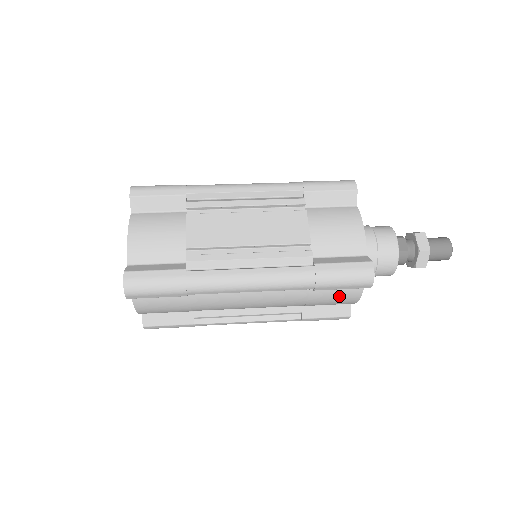
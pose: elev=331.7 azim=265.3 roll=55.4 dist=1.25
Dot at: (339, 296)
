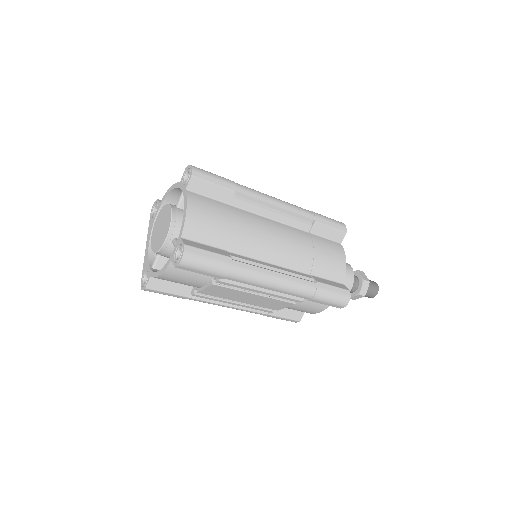
Dot at: (332, 250)
